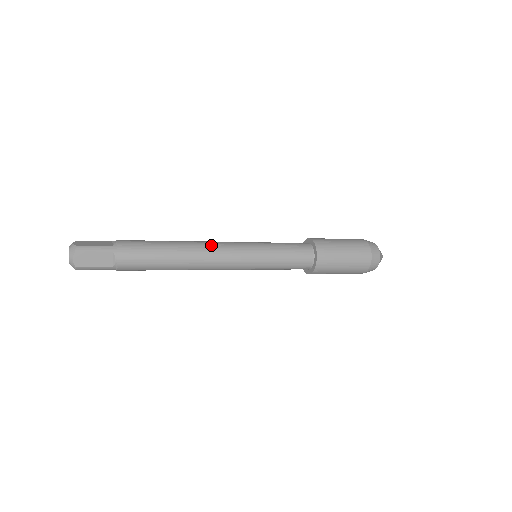
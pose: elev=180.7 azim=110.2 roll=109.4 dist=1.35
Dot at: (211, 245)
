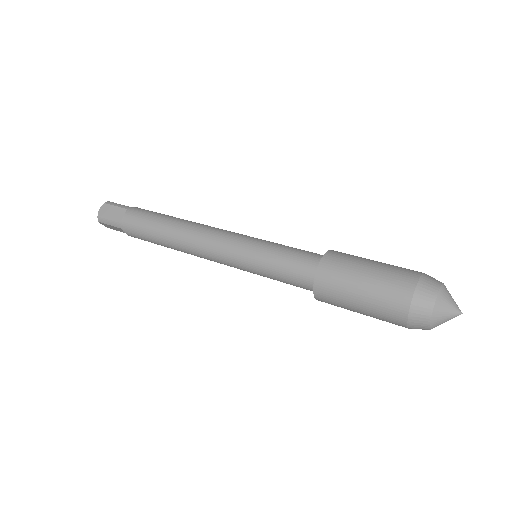
Dot at: (196, 243)
